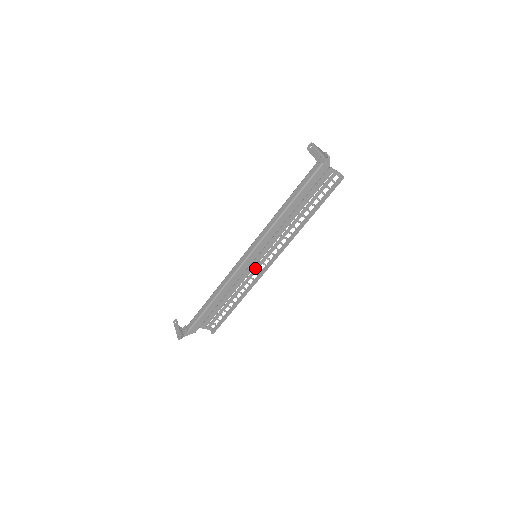
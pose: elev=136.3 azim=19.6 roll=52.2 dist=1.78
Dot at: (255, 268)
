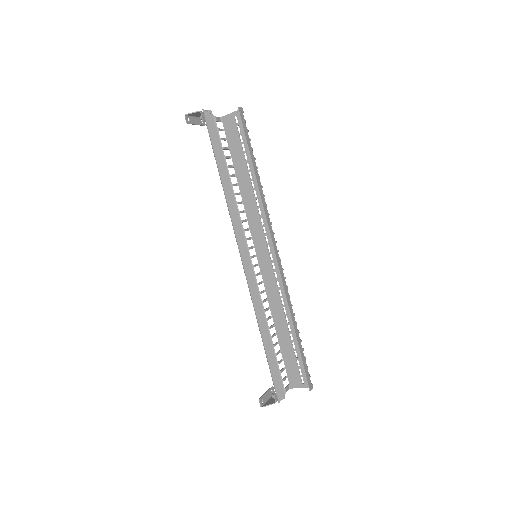
Dot at: (276, 272)
